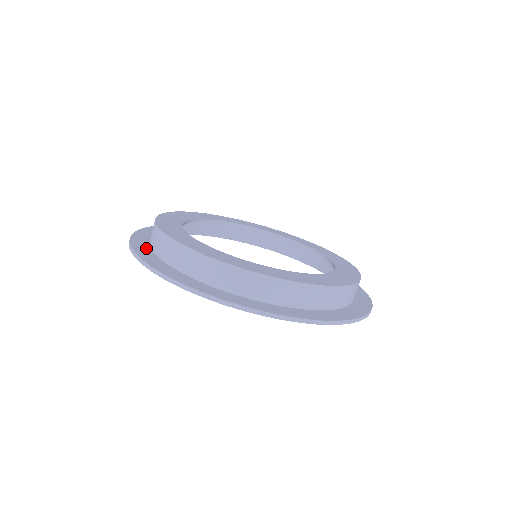
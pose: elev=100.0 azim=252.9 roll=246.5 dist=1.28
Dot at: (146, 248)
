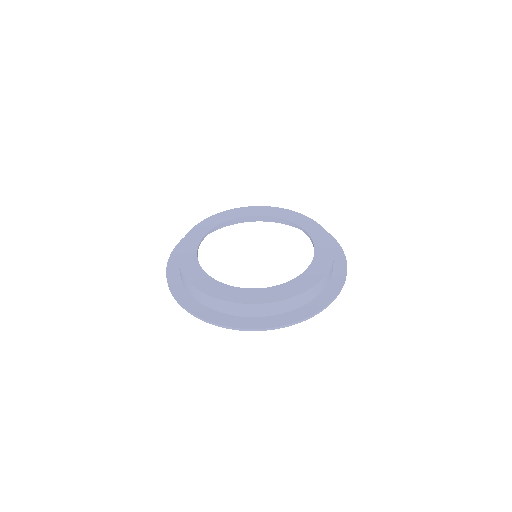
Dot at: (194, 302)
